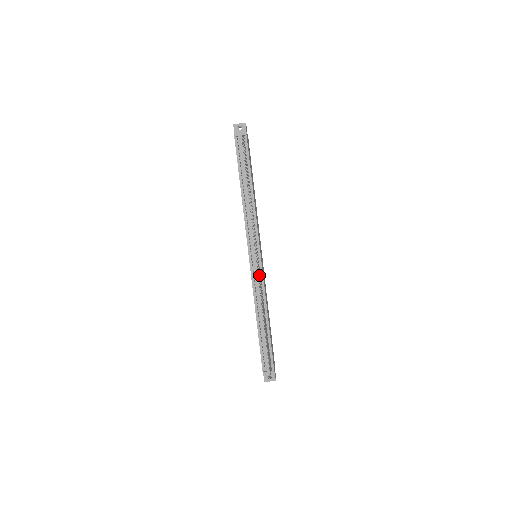
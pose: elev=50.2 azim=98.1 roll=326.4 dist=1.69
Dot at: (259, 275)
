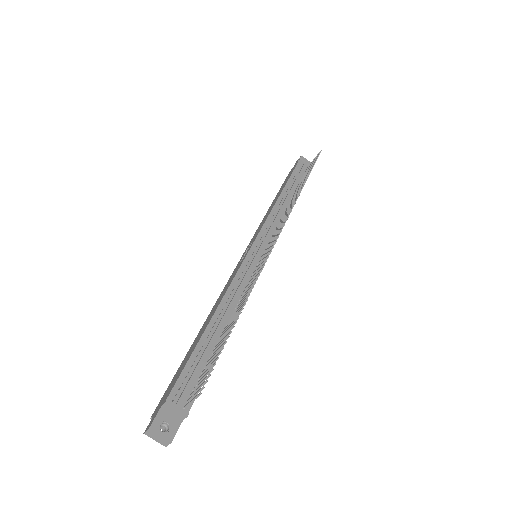
Dot at: occluded
